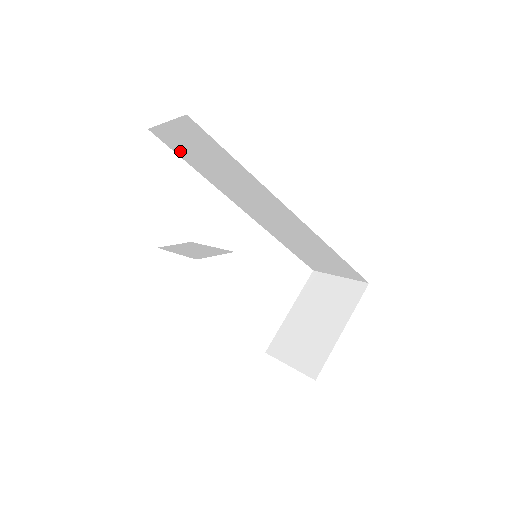
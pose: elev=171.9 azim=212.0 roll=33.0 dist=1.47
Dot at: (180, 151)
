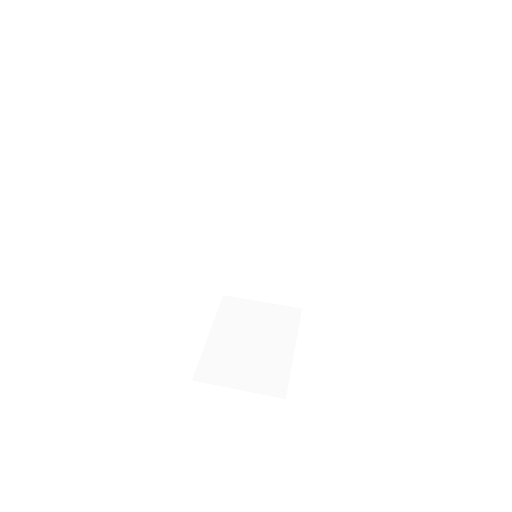
Dot at: (230, 114)
